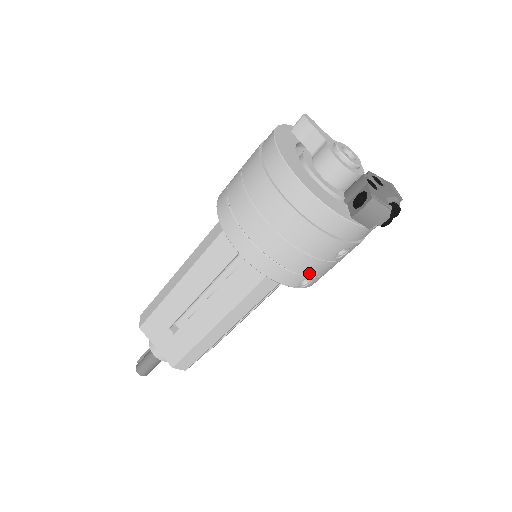
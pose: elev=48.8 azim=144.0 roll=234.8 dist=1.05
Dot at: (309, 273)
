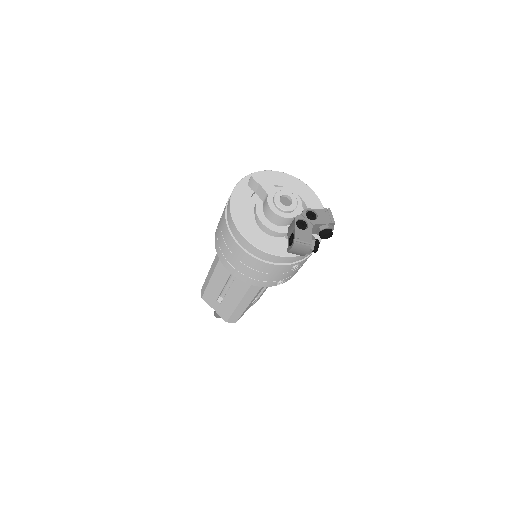
Dot at: (278, 279)
